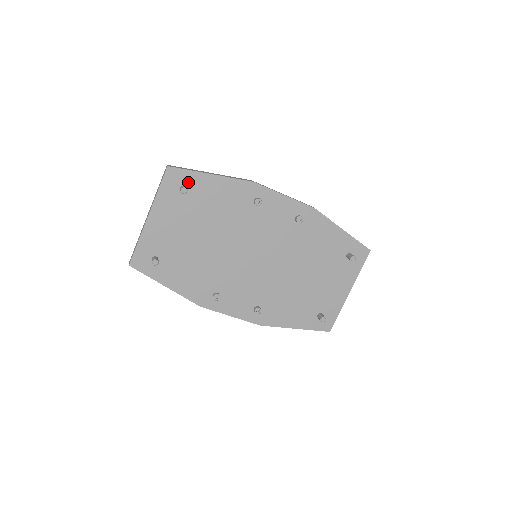
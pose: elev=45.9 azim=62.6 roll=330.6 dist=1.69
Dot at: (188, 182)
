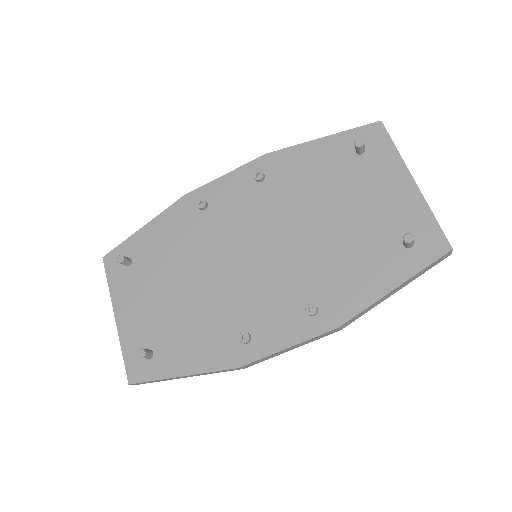
Dot at: (128, 253)
